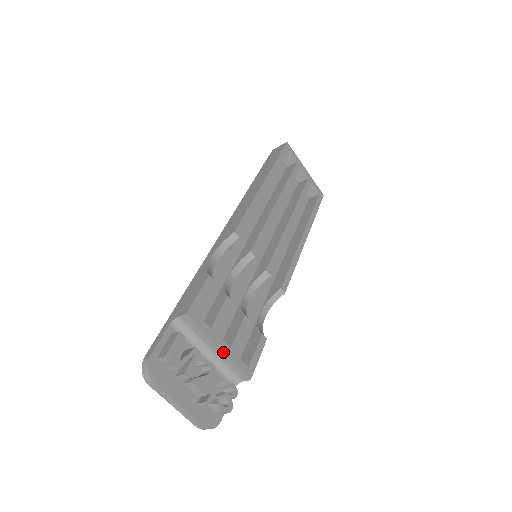
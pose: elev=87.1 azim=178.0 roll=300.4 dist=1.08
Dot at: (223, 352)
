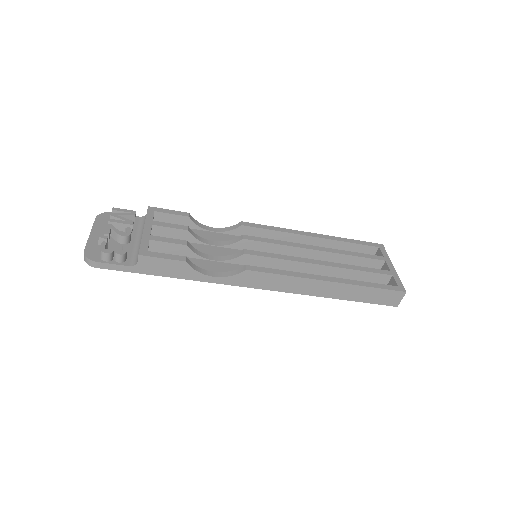
Dot at: (143, 231)
